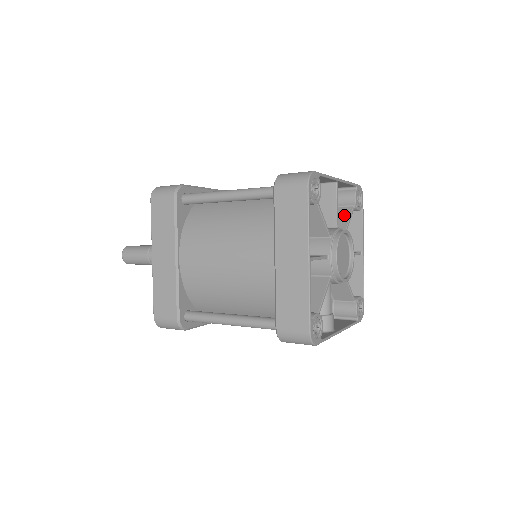
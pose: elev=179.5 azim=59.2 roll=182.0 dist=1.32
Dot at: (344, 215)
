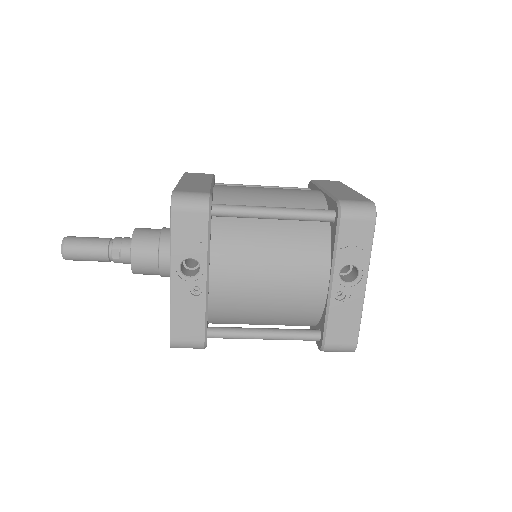
Dot at: occluded
